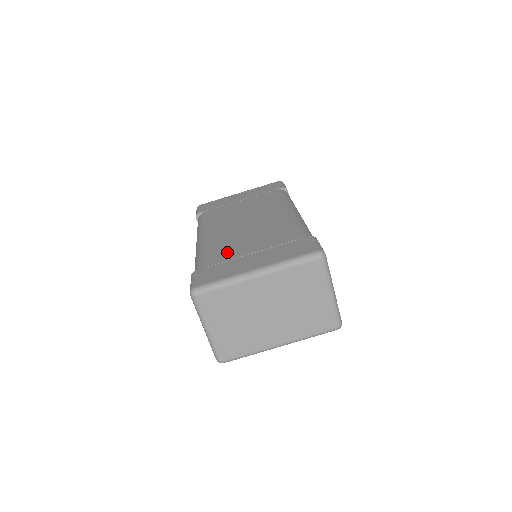
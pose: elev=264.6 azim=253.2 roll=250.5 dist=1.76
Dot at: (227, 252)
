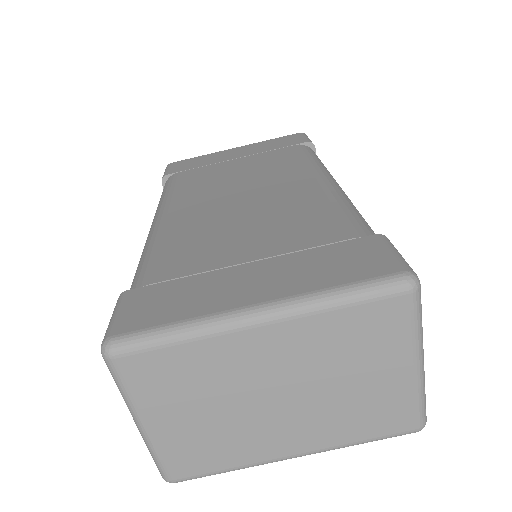
Dot at: (199, 253)
